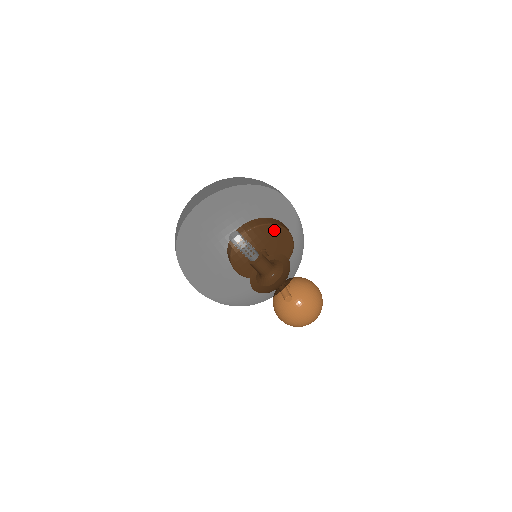
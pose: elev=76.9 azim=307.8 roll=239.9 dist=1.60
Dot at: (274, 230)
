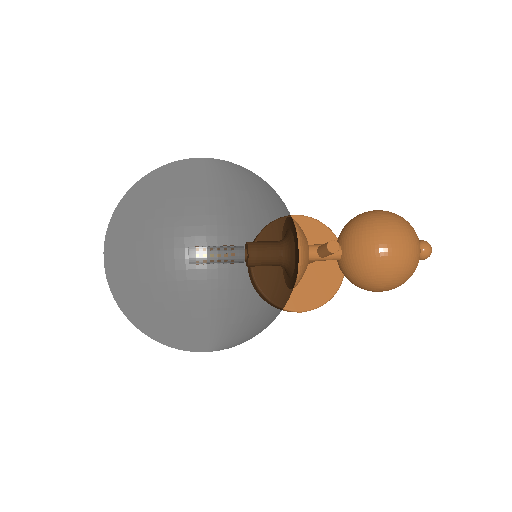
Dot at: (165, 179)
